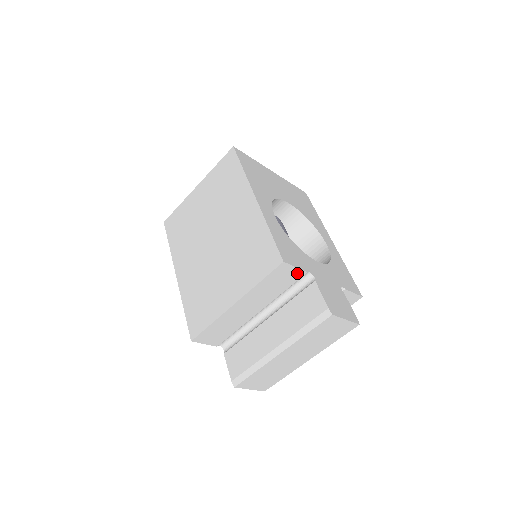
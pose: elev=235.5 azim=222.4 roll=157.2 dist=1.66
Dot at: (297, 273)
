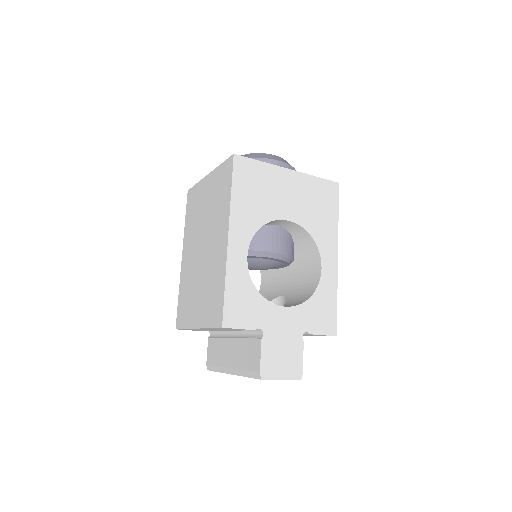
Dot at: (244, 329)
